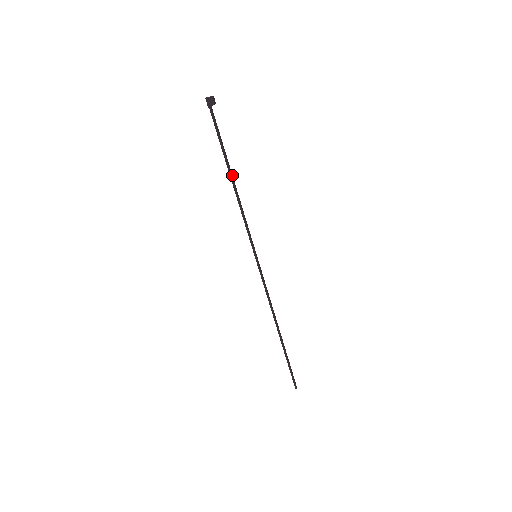
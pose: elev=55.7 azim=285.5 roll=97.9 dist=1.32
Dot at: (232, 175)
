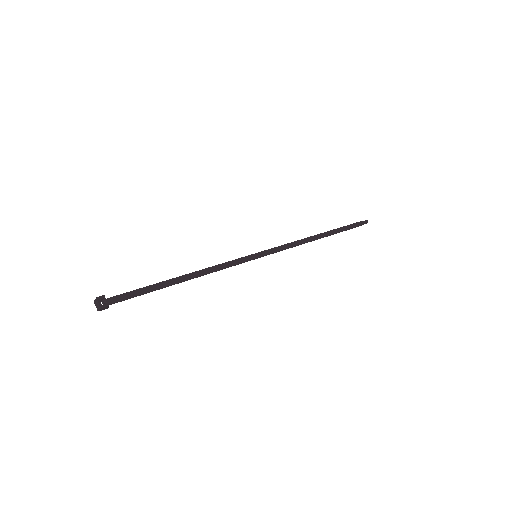
Dot at: (178, 277)
